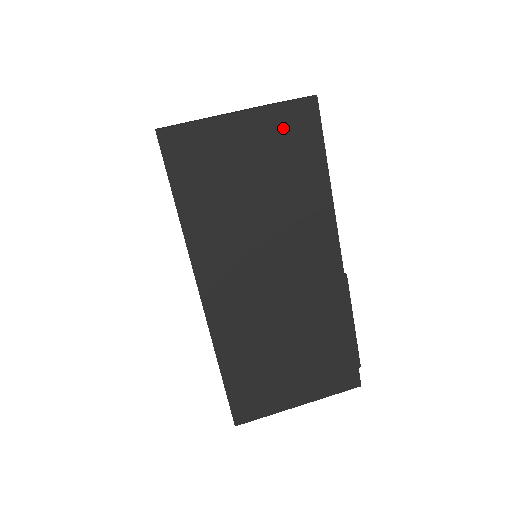
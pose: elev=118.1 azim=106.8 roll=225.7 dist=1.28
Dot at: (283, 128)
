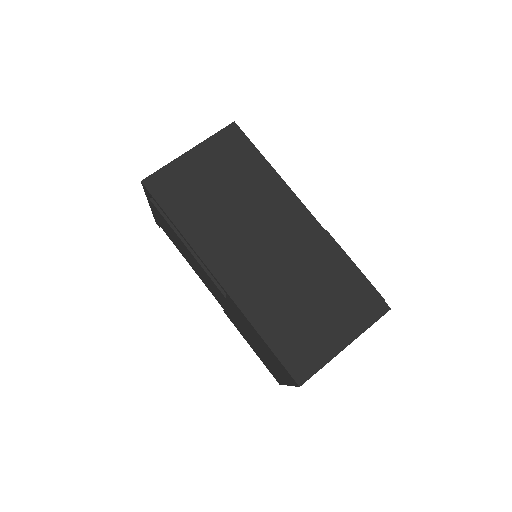
Dot at: (222, 148)
